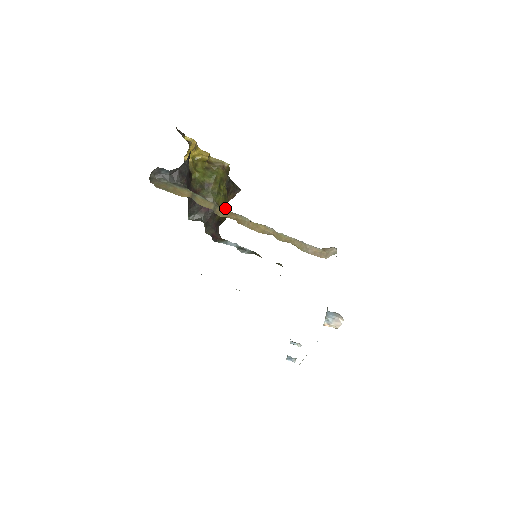
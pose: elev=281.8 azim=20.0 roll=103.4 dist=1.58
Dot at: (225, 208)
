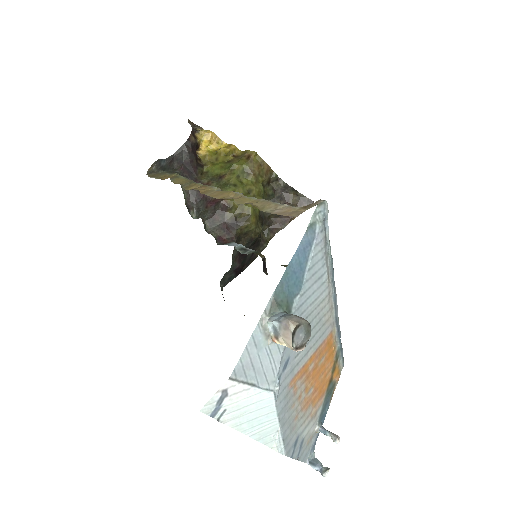
Dot at: (244, 205)
